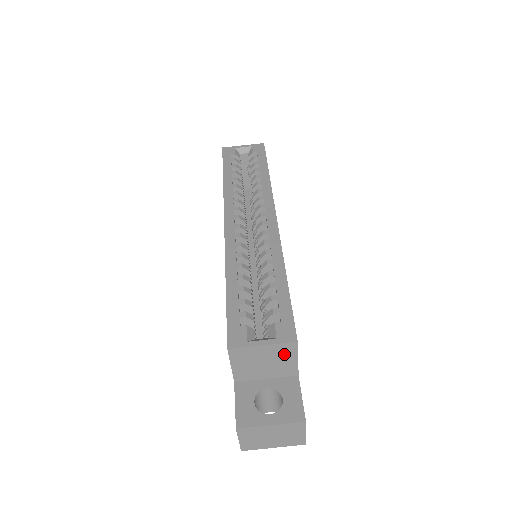
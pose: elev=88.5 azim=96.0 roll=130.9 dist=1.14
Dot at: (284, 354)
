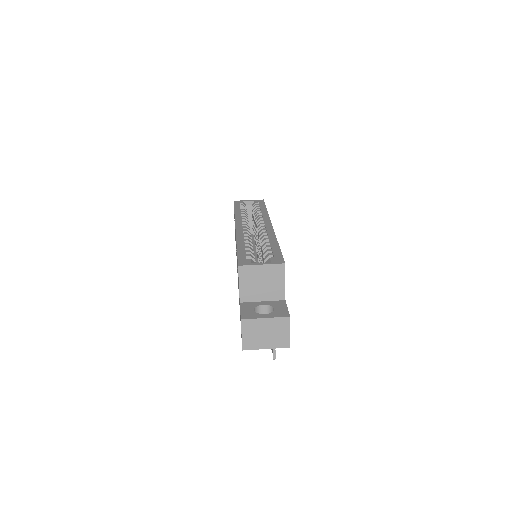
Dot at: (276, 275)
